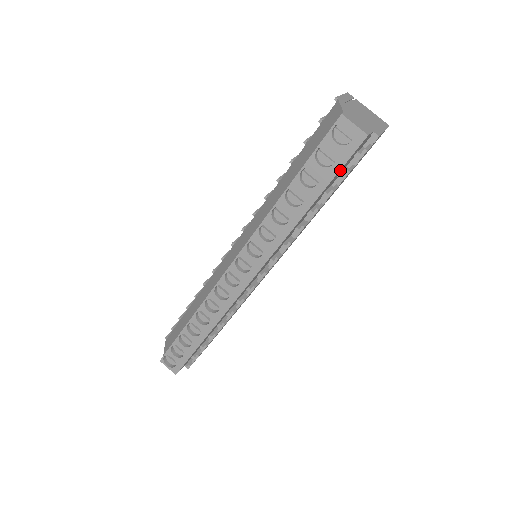
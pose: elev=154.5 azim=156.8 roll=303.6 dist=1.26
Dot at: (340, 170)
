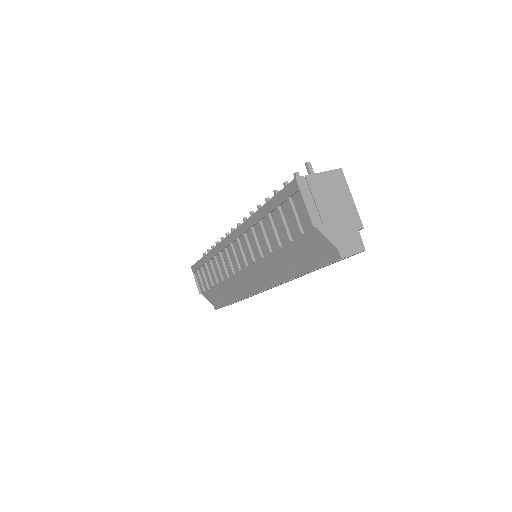
Dot at: occluded
